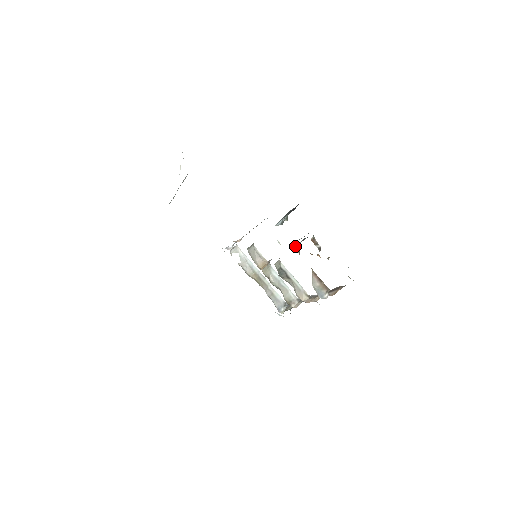
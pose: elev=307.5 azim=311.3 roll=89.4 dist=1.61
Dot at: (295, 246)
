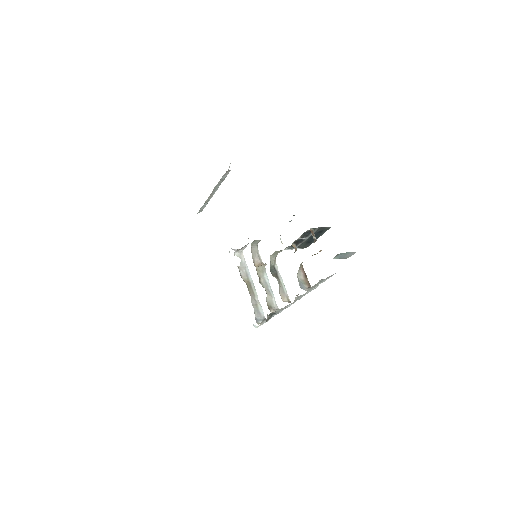
Dot at: (294, 244)
